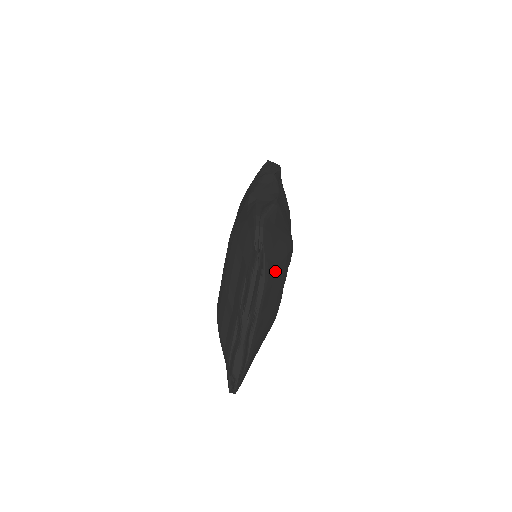
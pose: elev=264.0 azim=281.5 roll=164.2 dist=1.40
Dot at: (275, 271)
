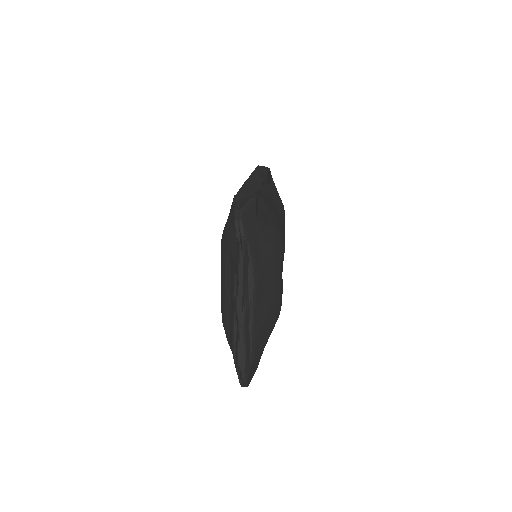
Dot at: (264, 262)
